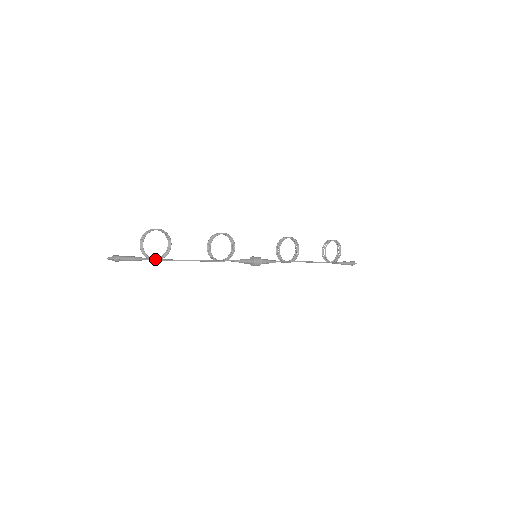
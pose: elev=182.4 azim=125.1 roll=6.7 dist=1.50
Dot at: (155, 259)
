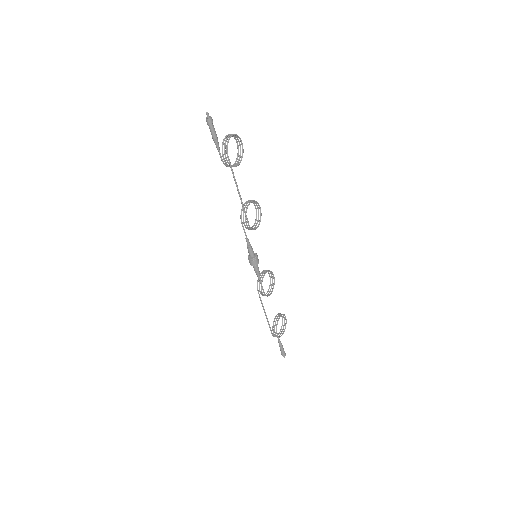
Dot at: occluded
